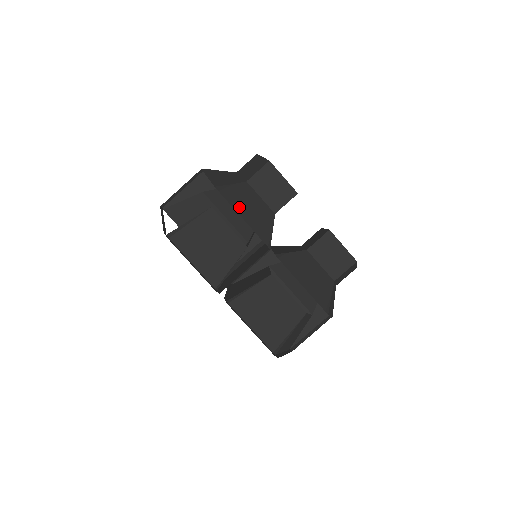
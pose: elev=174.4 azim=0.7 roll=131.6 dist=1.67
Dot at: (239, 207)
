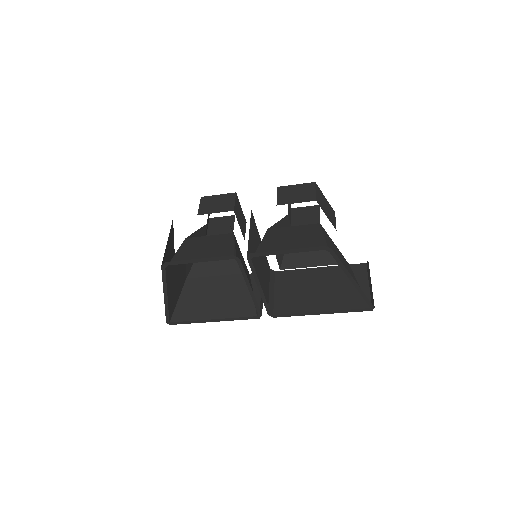
Dot at: occluded
